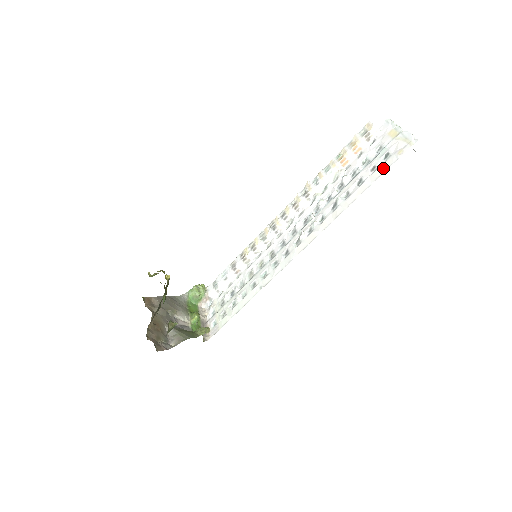
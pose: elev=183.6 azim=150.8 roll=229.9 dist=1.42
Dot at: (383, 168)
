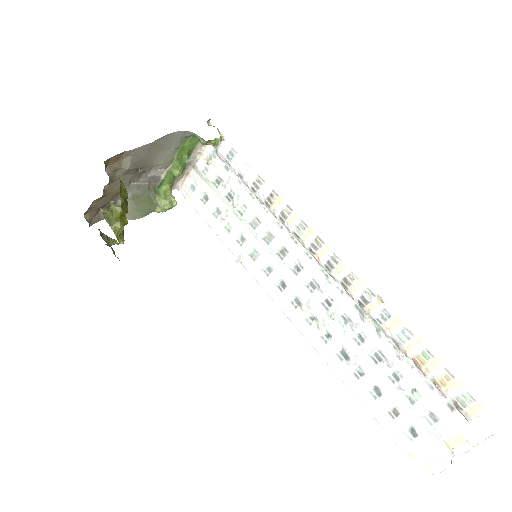
Dot at: (391, 430)
